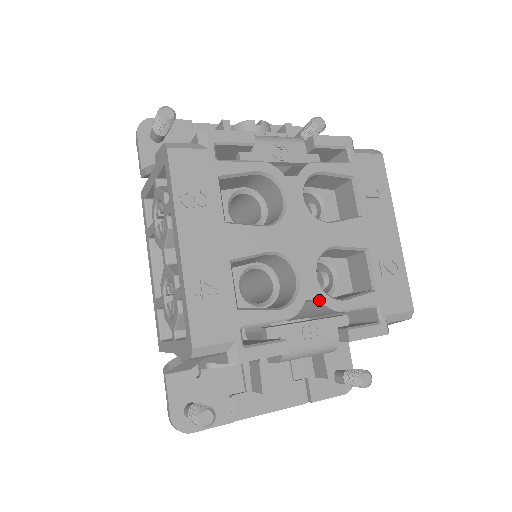
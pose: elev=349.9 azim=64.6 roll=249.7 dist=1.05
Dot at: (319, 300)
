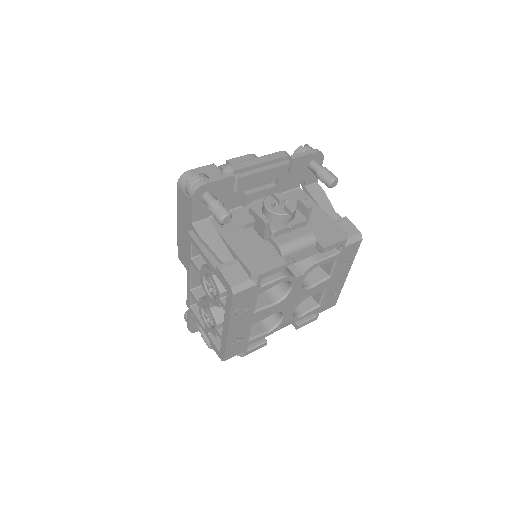
Dot at: occluded
